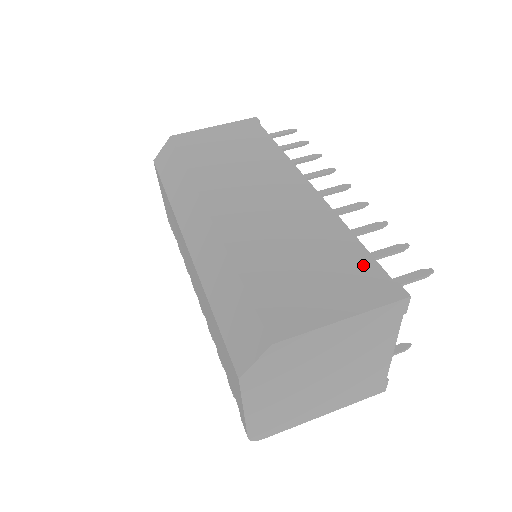
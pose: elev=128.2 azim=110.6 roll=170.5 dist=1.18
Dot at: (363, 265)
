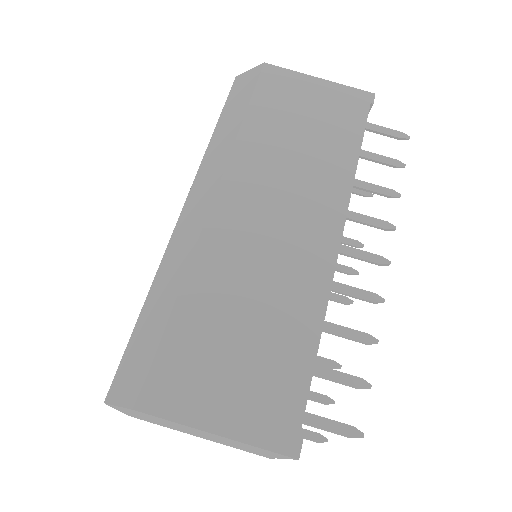
Dot at: (292, 387)
